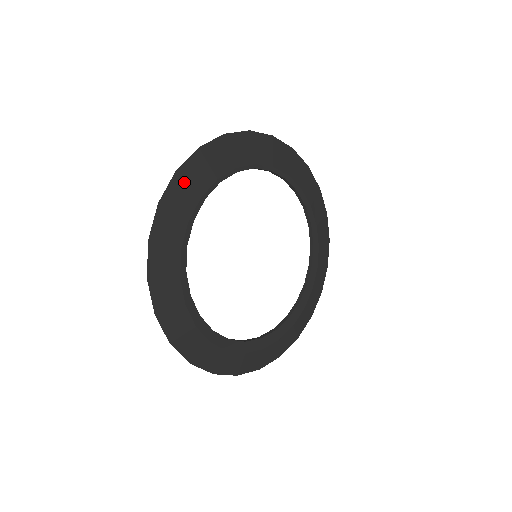
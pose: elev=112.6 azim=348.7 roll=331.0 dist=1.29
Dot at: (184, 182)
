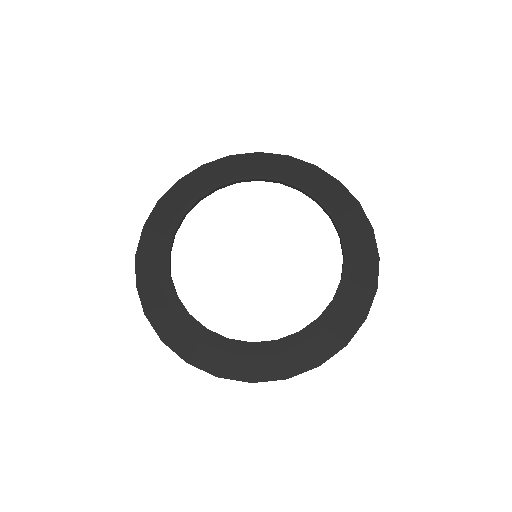
Dot at: (231, 163)
